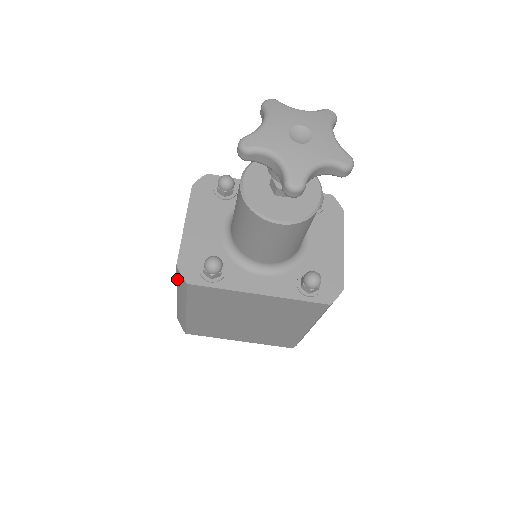
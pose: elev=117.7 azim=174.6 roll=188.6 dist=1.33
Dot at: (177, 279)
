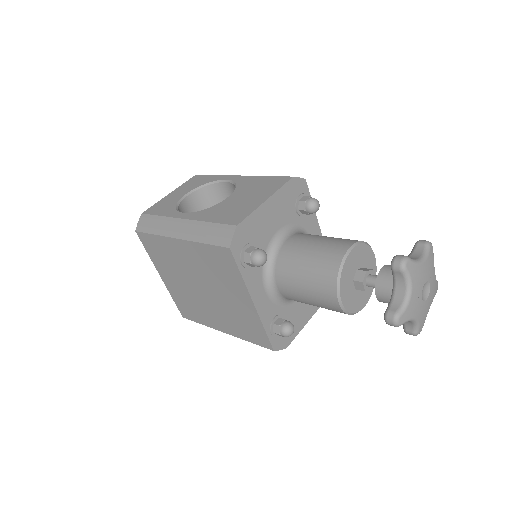
Dot at: (215, 225)
